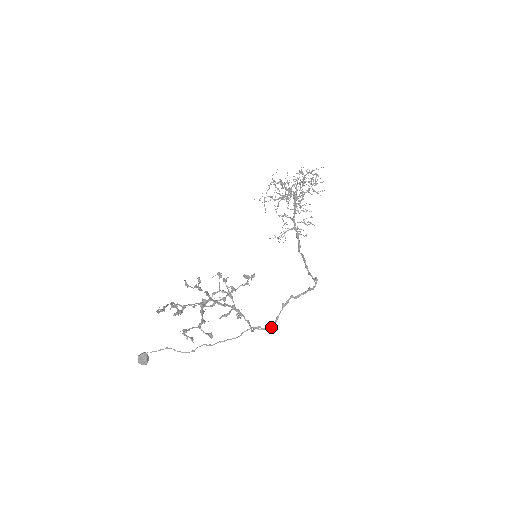
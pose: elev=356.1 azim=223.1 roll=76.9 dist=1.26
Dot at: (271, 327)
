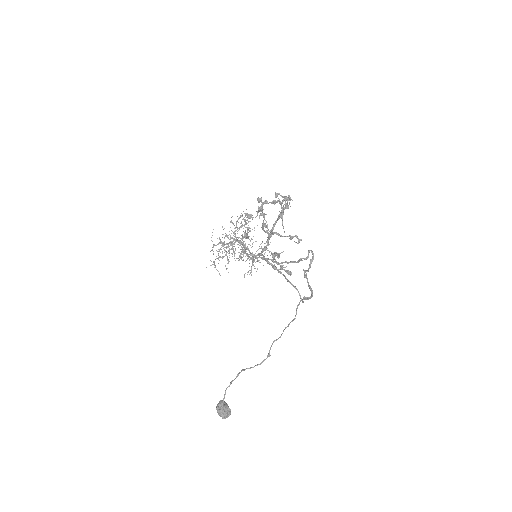
Dot at: (312, 294)
